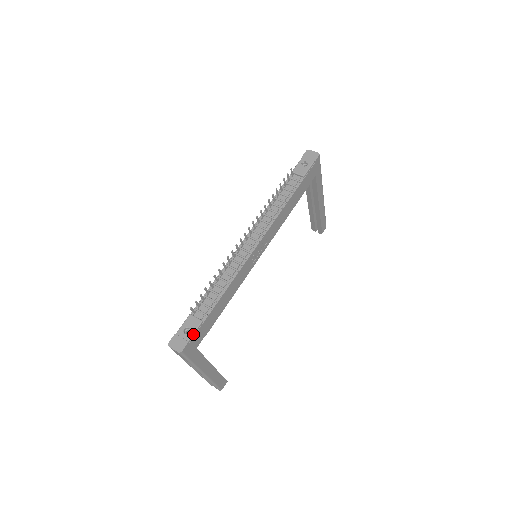
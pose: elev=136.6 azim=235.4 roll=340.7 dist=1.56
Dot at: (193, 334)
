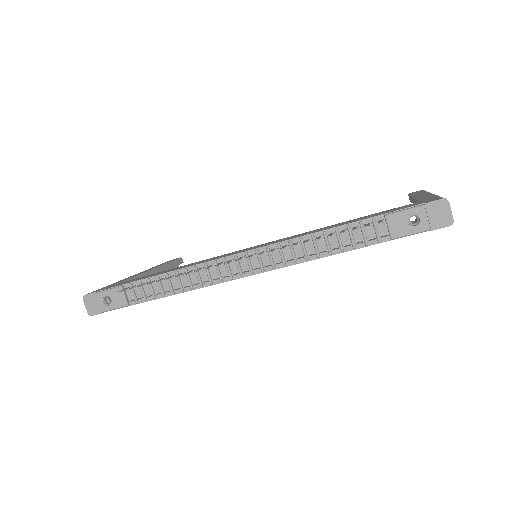
Dot at: (111, 310)
